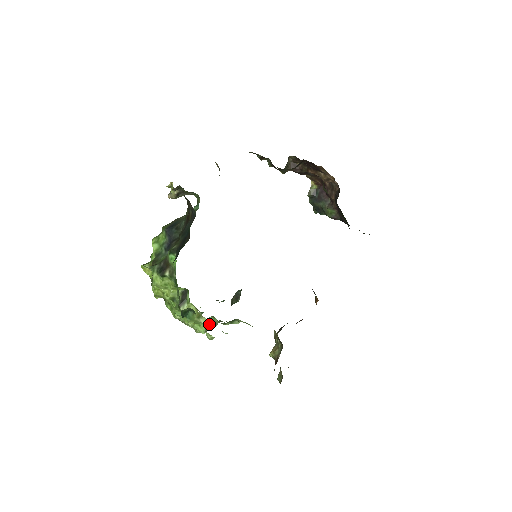
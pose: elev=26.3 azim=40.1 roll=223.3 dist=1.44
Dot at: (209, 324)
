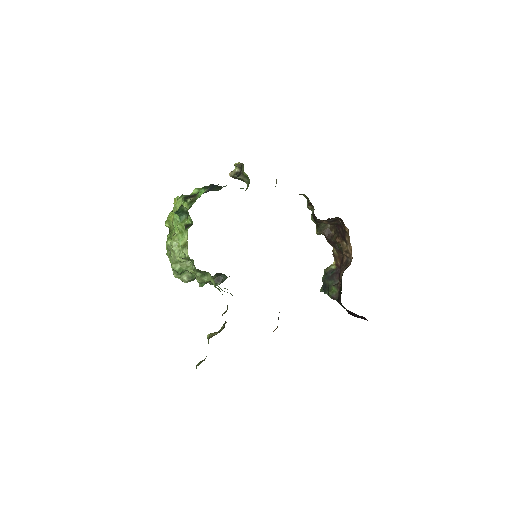
Dot at: (185, 265)
